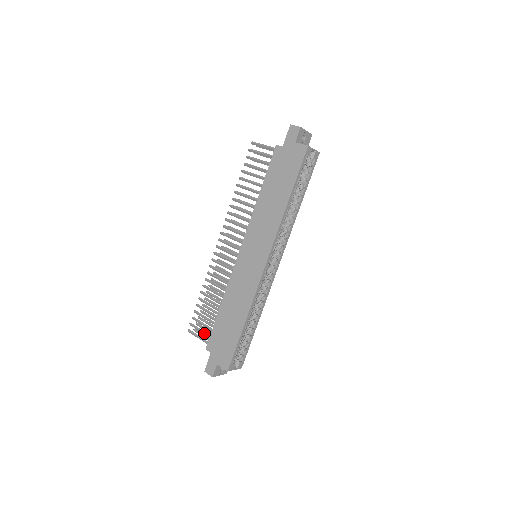
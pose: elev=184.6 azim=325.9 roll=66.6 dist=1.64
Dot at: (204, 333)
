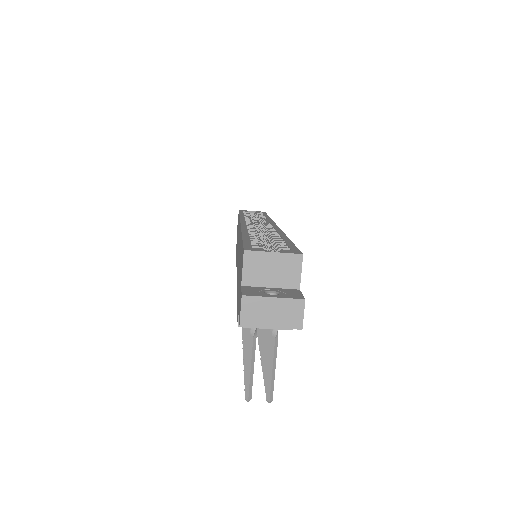
Dot at: occluded
